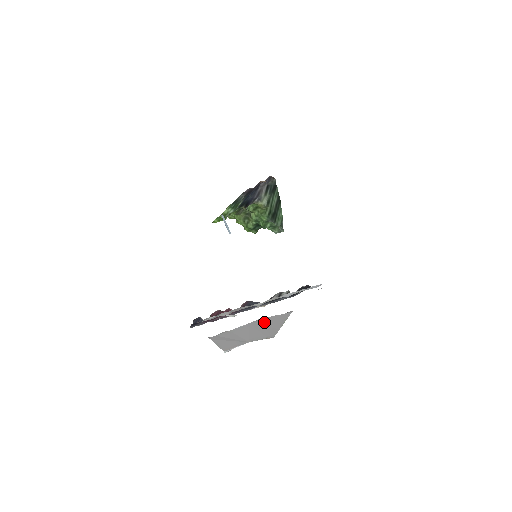
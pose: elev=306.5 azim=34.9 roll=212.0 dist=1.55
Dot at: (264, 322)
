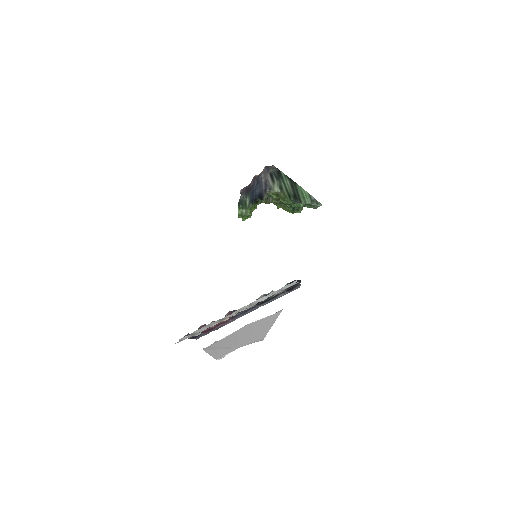
Dot at: (253, 326)
